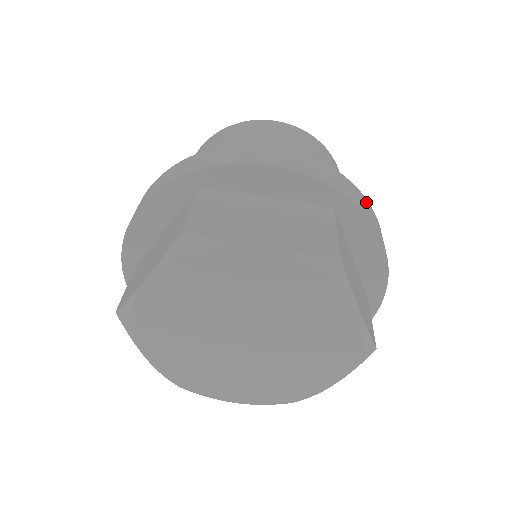
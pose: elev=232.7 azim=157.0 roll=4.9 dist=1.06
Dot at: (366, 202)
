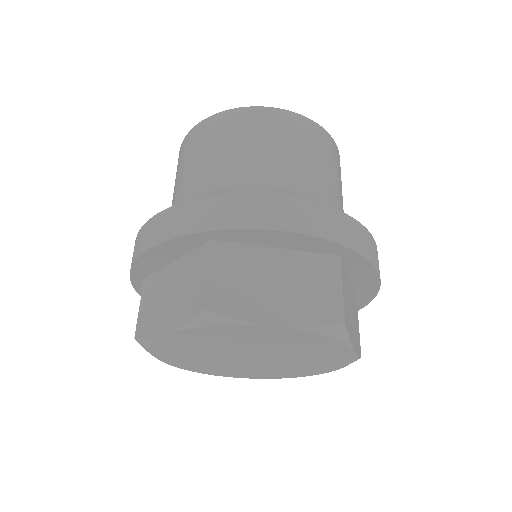
Dot at: (369, 238)
